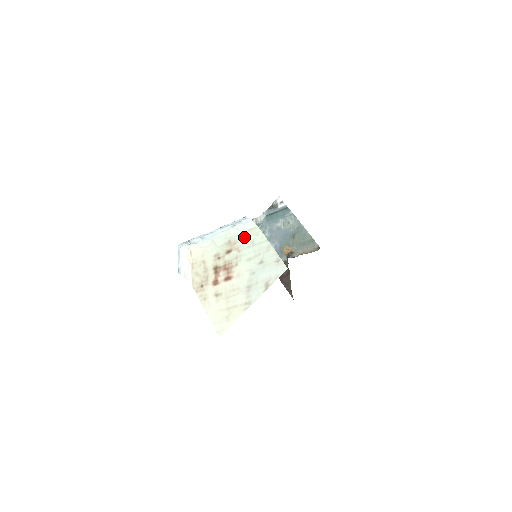
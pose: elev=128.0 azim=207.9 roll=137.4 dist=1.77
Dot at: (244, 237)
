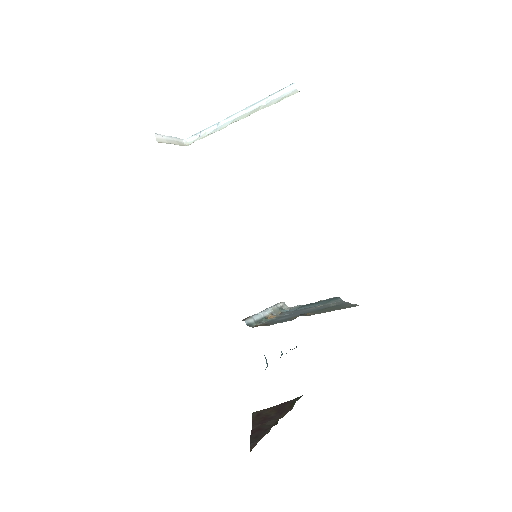
Dot at: occluded
